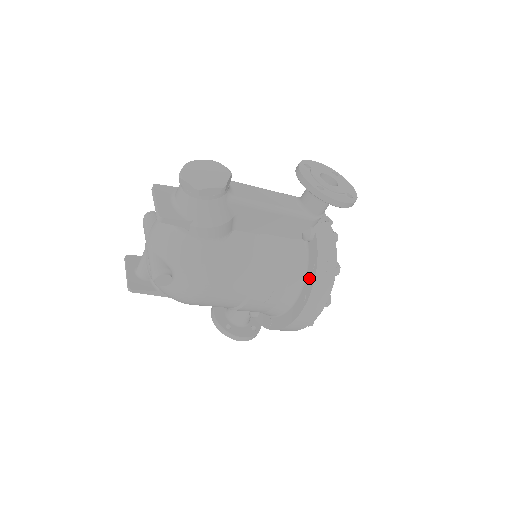
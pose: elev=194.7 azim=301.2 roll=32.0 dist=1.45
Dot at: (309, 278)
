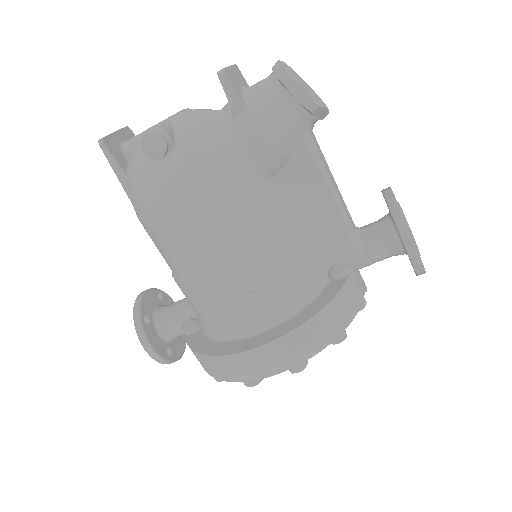
Dot at: (305, 313)
